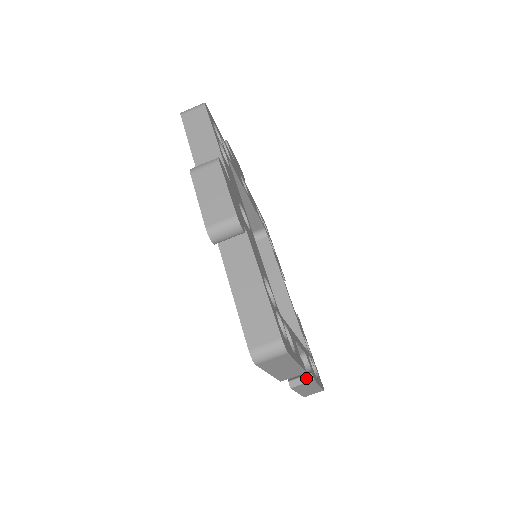
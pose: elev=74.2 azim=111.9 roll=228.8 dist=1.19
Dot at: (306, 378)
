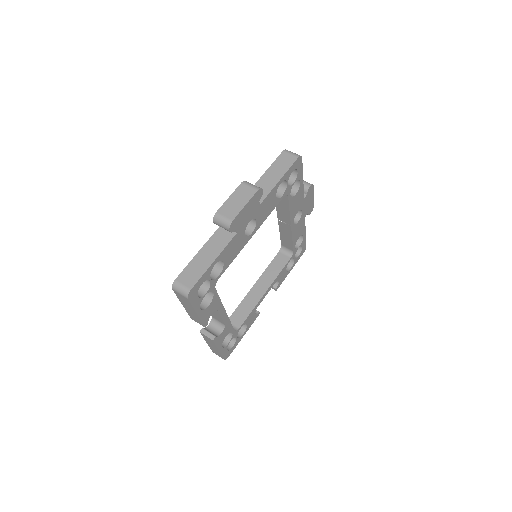
Dot at: (211, 336)
